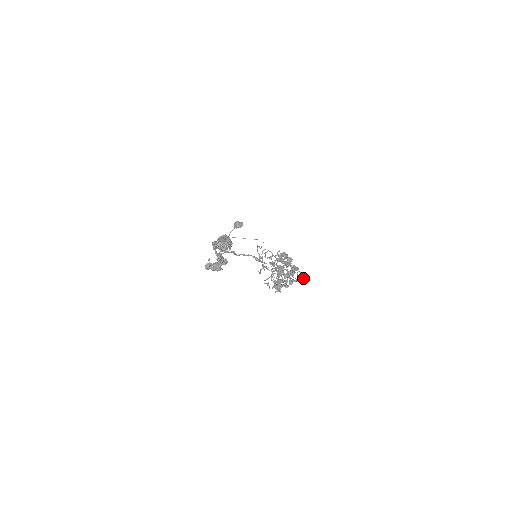
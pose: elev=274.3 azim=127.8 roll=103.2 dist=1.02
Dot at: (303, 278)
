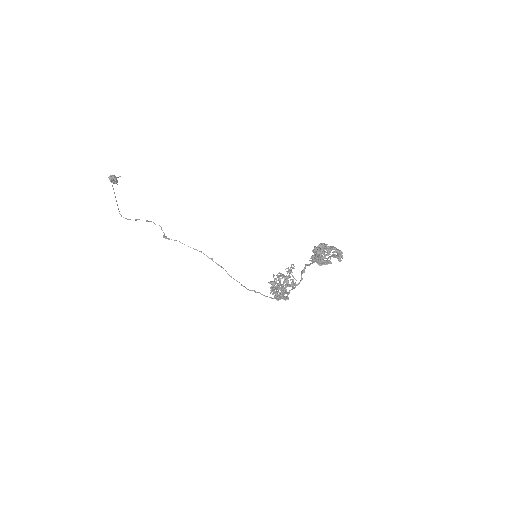
Dot at: (277, 299)
